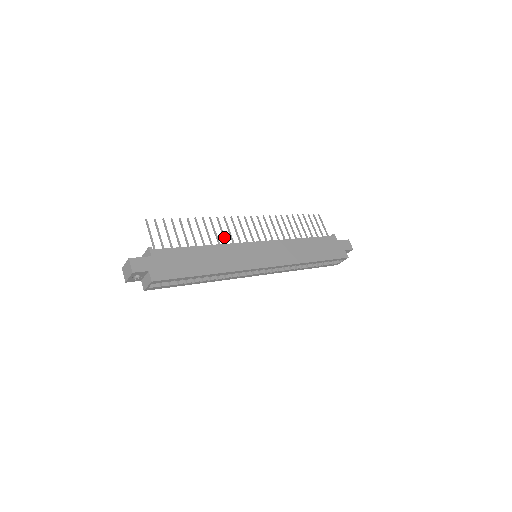
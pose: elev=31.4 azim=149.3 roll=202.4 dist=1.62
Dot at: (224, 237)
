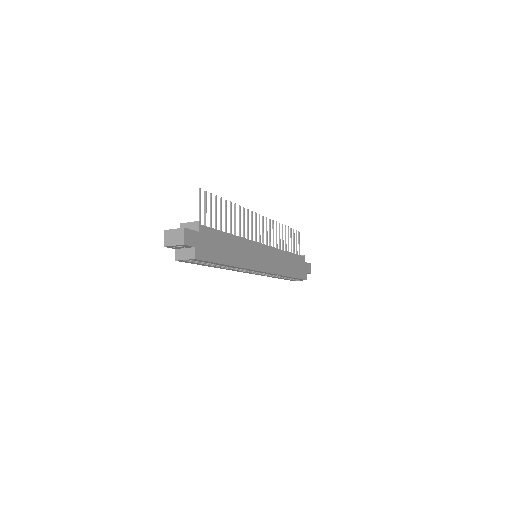
Dot at: (244, 230)
